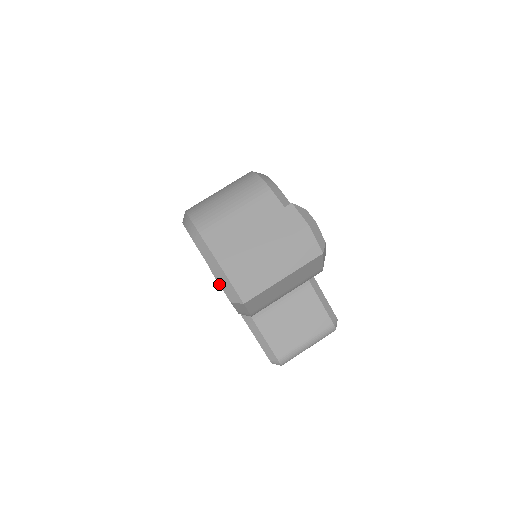
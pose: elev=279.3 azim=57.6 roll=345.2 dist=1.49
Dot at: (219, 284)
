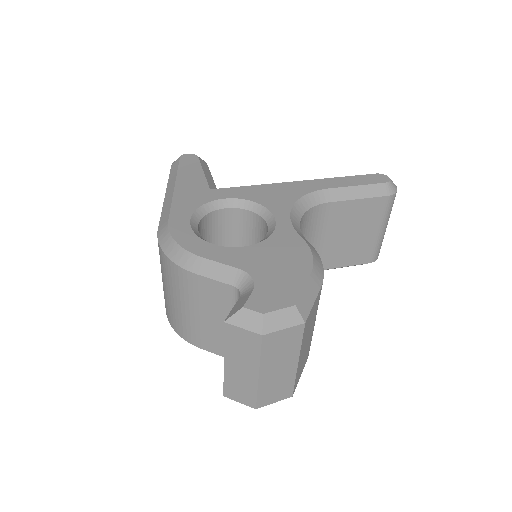
Dot at: occluded
